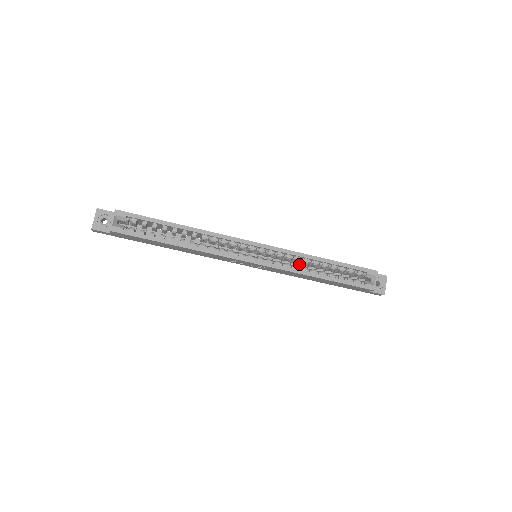
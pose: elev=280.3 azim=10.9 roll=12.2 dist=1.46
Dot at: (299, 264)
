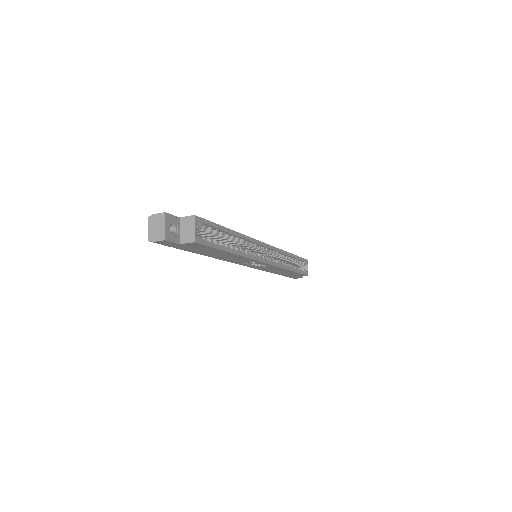
Dot at: occluded
